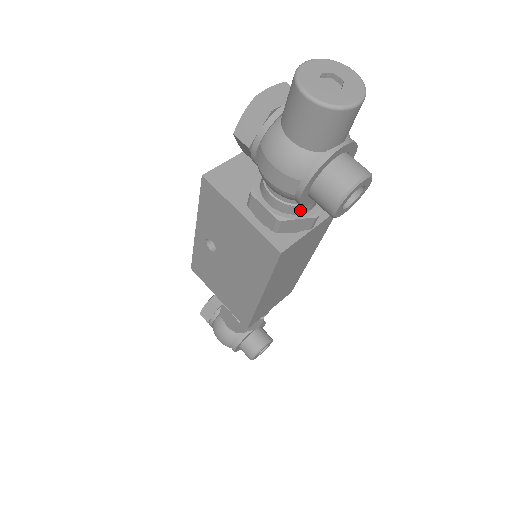
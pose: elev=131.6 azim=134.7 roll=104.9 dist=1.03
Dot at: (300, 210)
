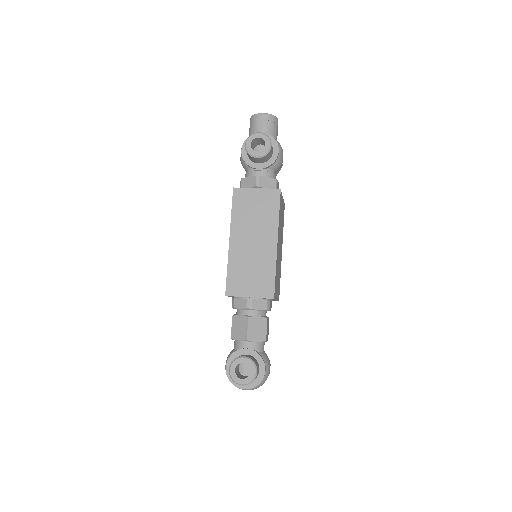
Dot at: (252, 175)
